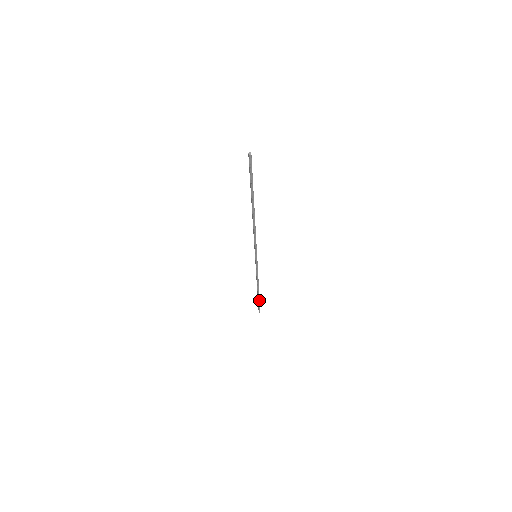
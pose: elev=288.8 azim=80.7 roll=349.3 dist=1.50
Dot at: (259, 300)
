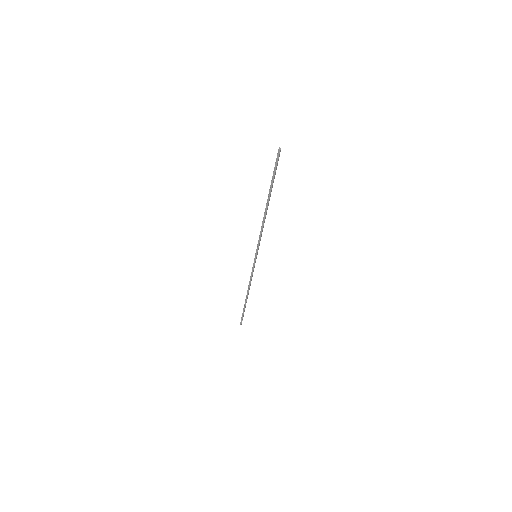
Dot at: (244, 309)
